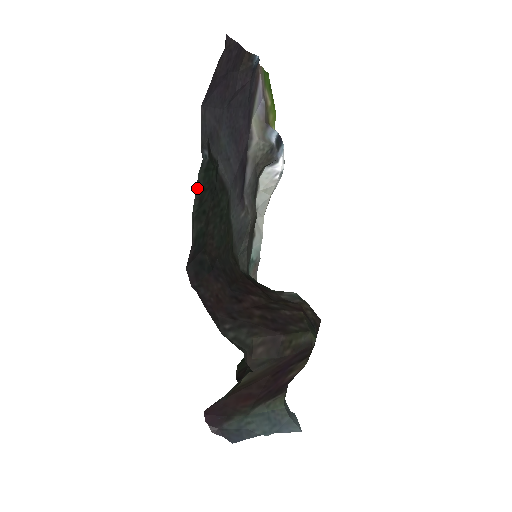
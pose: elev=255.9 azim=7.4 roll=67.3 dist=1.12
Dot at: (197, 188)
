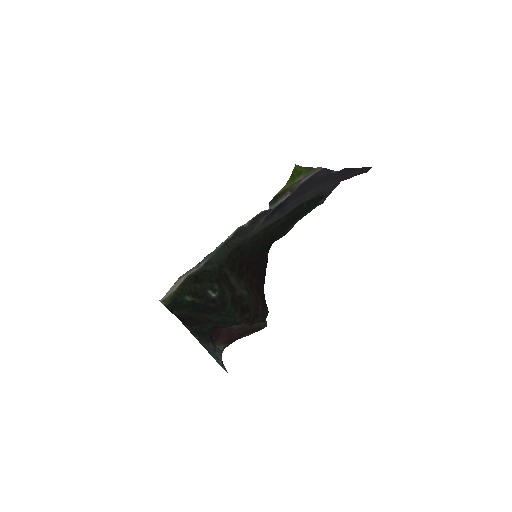
Dot at: (309, 212)
